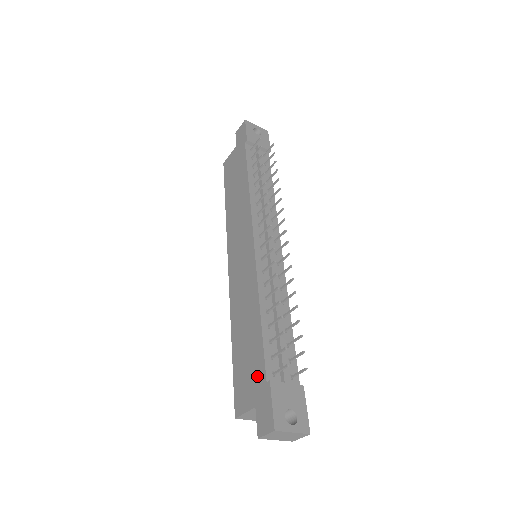
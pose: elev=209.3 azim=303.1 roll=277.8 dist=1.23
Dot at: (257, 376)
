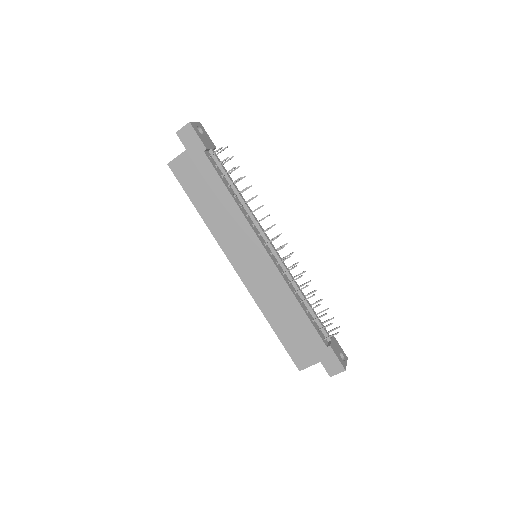
Dot at: (315, 345)
